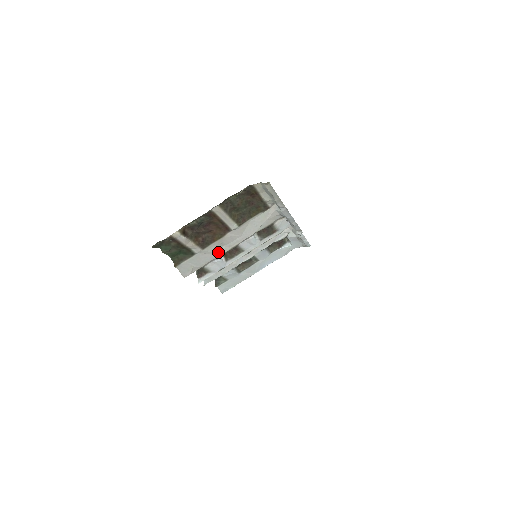
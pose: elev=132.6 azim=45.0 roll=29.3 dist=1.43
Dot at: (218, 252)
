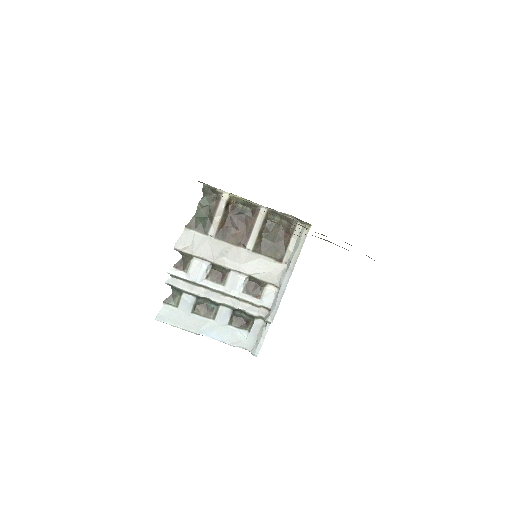
Dot at: (216, 257)
